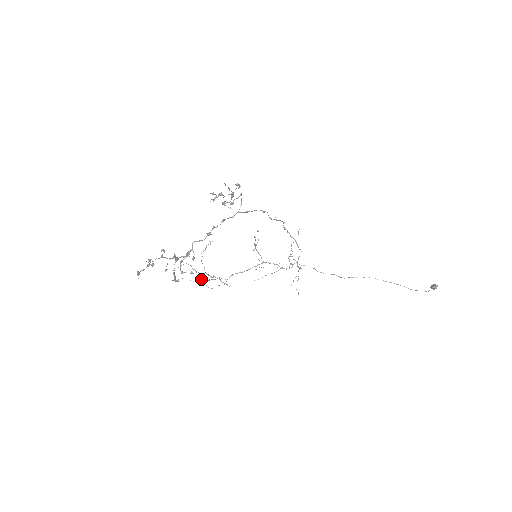
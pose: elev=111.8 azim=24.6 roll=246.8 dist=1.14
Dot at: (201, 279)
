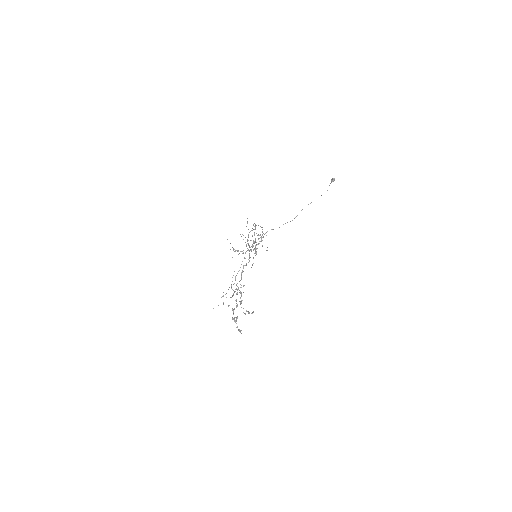
Dot at: (221, 297)
